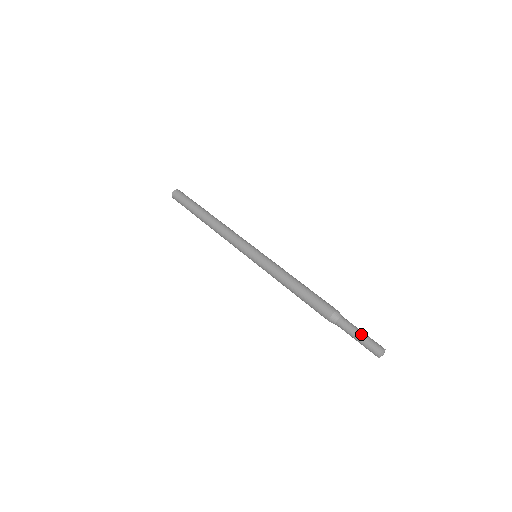
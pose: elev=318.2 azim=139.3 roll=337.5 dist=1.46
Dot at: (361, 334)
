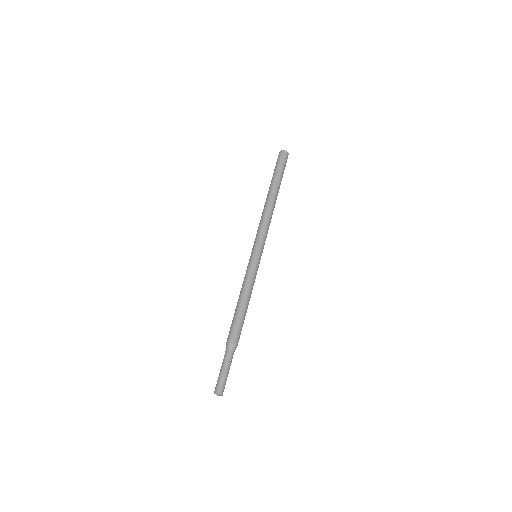
Dot at: (220, 371)
